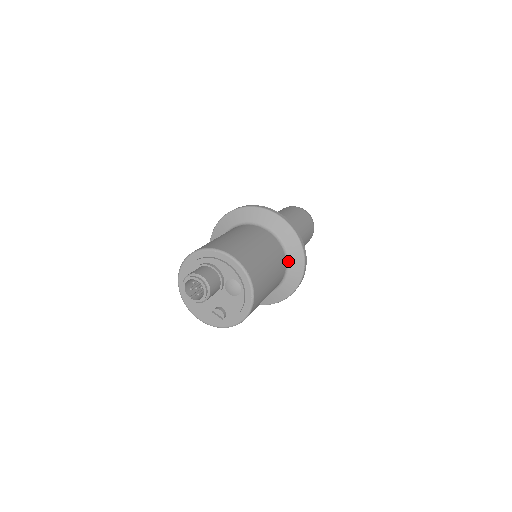
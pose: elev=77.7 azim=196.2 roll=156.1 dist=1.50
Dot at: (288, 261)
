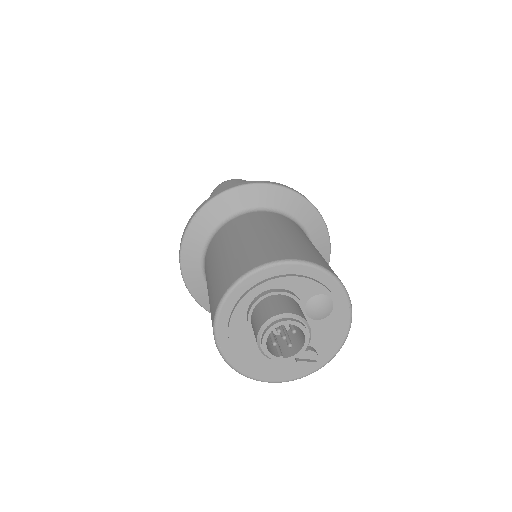
Dot at: occluded
